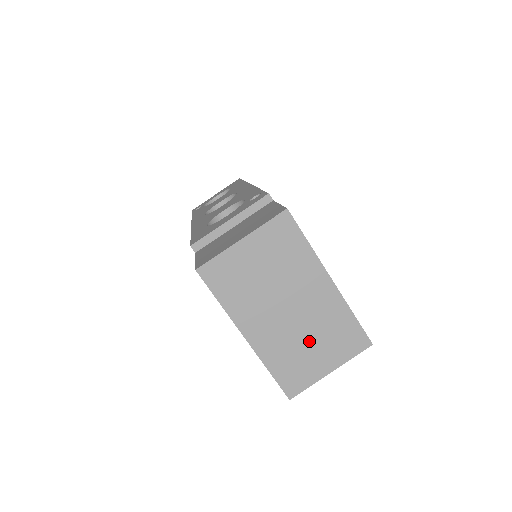
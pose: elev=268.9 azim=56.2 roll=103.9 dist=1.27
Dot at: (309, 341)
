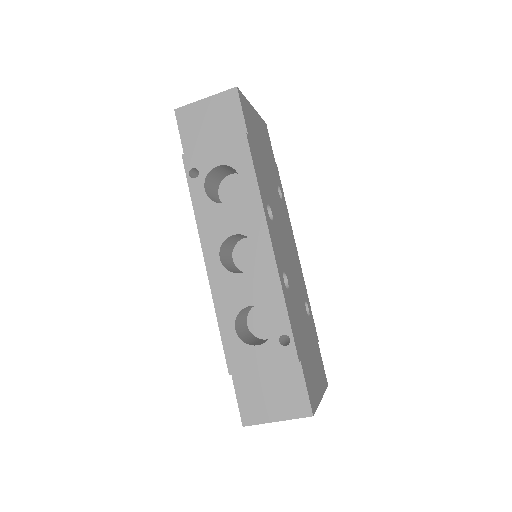
Dot at: occluded
